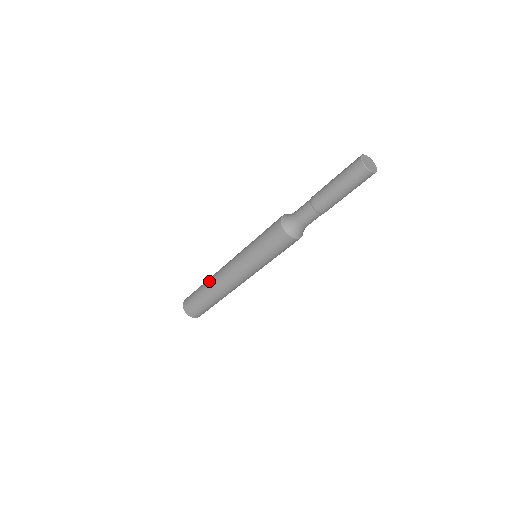
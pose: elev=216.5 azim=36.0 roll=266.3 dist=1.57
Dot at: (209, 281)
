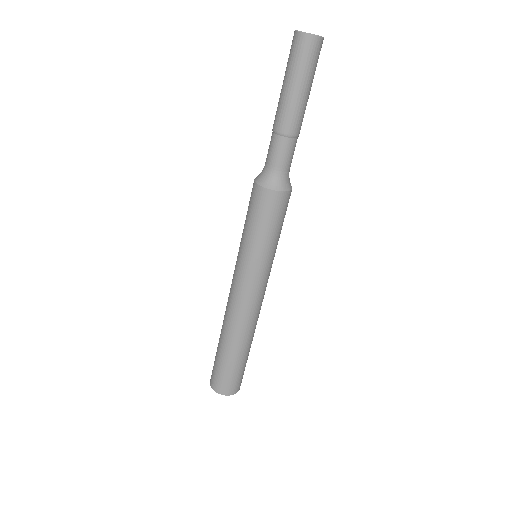
Dot at: (223, 332)
